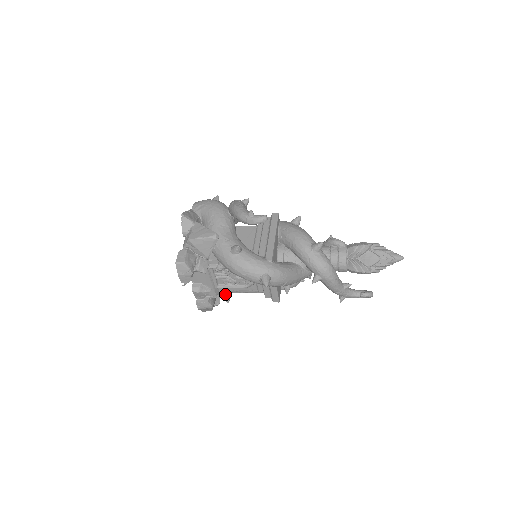
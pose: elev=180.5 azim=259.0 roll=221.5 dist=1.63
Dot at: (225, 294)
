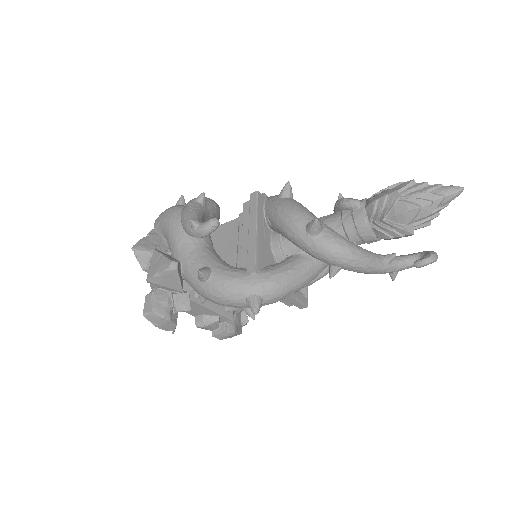
Dot at: (246, 310)
